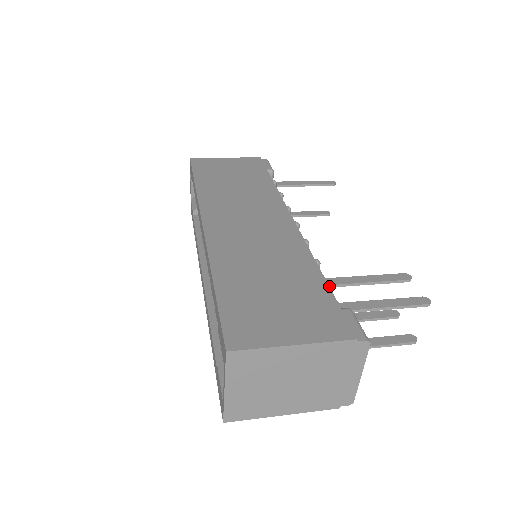
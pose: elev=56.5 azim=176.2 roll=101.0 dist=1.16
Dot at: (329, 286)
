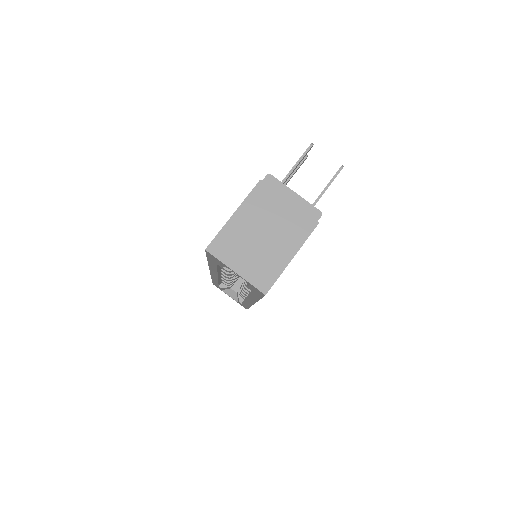
Dot at: occluded
